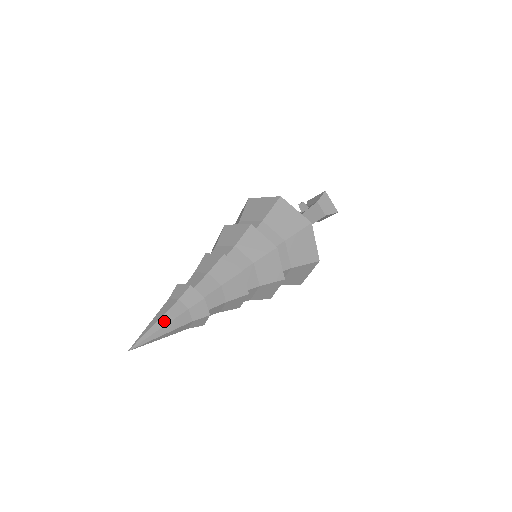
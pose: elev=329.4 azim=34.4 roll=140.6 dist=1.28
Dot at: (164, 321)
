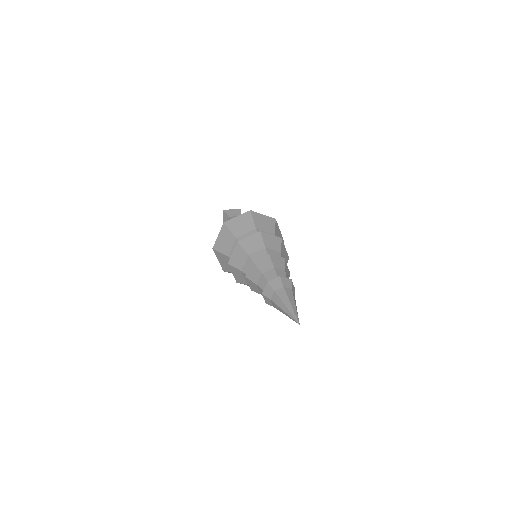
Dot at: (287, 302)
